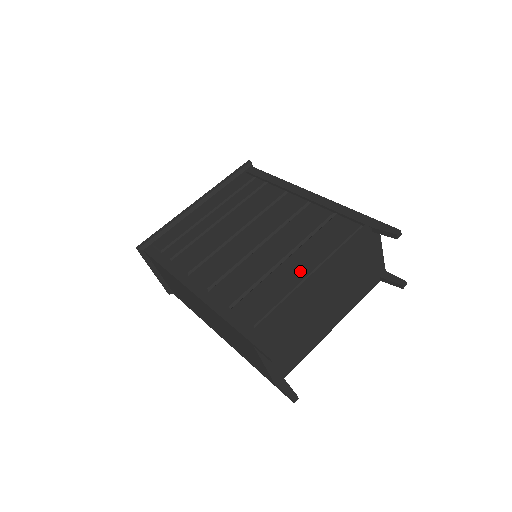
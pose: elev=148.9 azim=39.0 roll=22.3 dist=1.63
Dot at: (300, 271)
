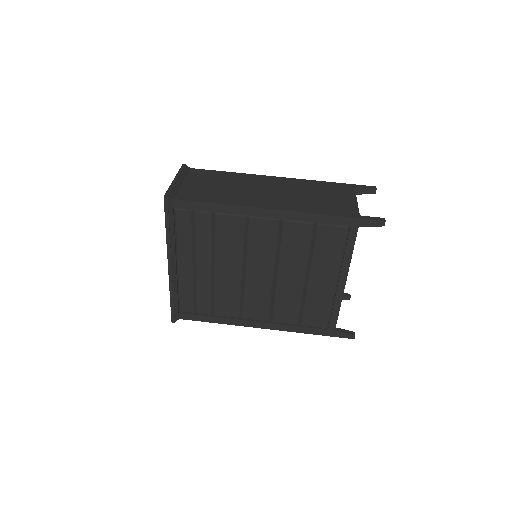
Dot at: (328, 284)
